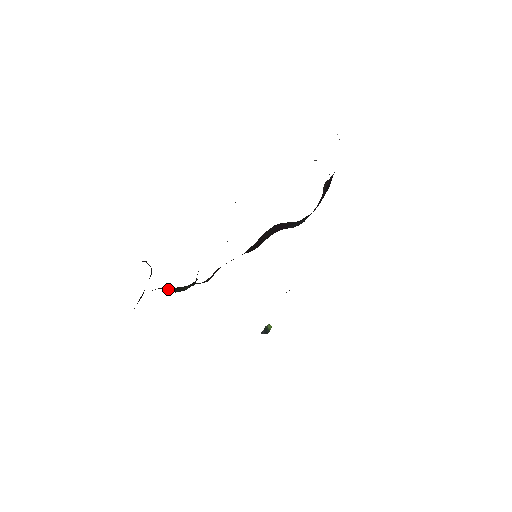
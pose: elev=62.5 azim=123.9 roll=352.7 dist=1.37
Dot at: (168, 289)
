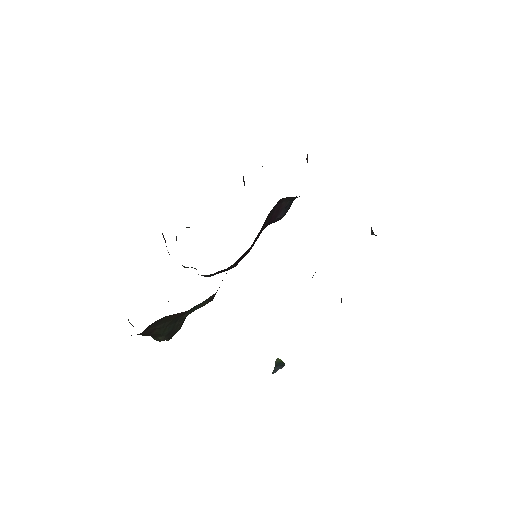
Dot at: (162, 327)
